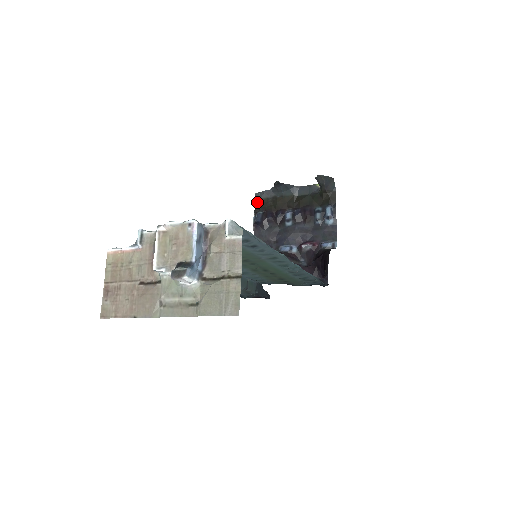
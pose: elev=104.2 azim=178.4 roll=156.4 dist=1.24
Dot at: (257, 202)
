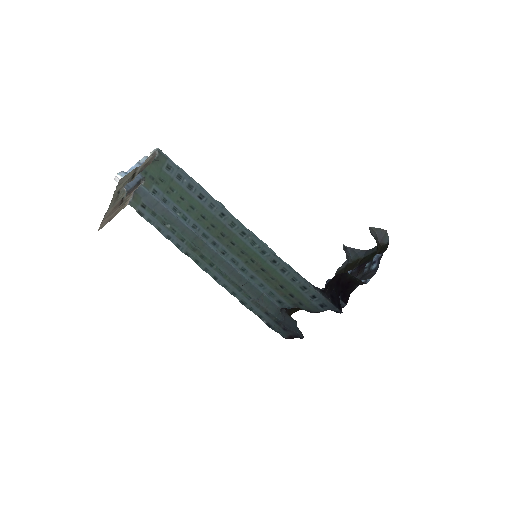
Dot at: (336, 274)
